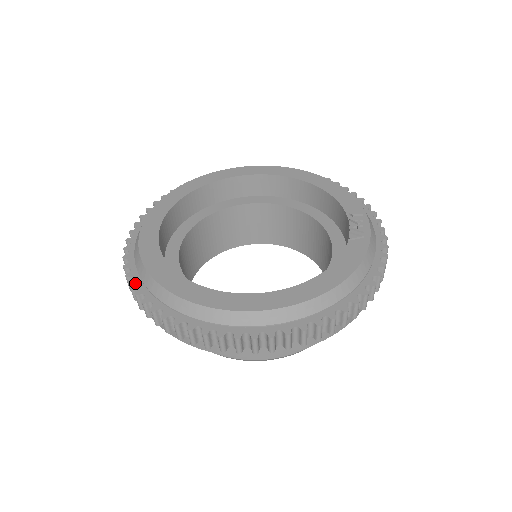
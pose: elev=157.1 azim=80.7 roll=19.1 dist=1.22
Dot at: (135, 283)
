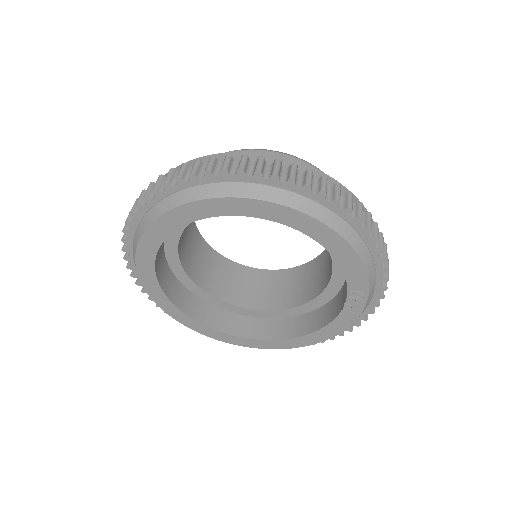
Dot at: occluded
